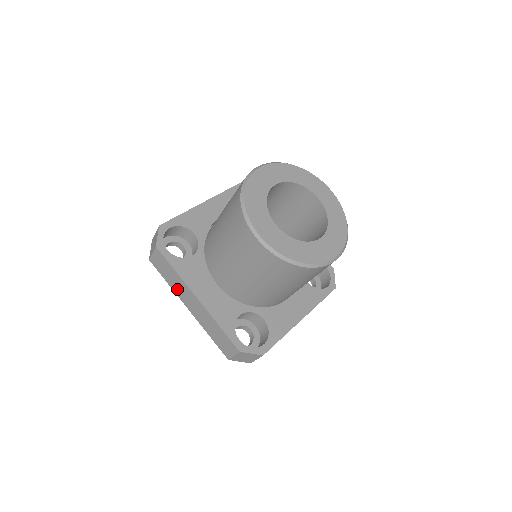
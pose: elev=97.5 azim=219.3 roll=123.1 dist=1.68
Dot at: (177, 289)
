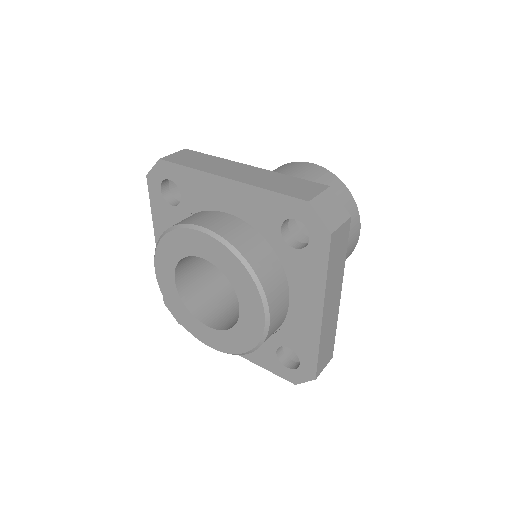
Dot at: (210, 167)
